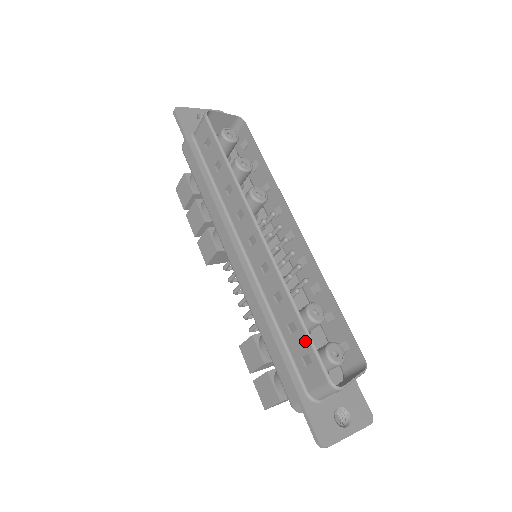
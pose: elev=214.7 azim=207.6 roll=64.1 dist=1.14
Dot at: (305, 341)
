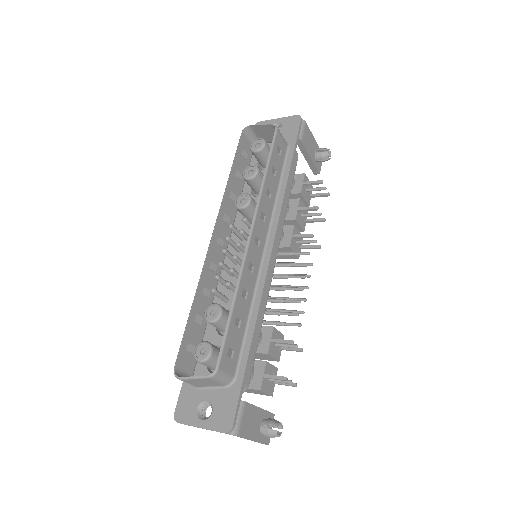
Dot at: (187, 332)
